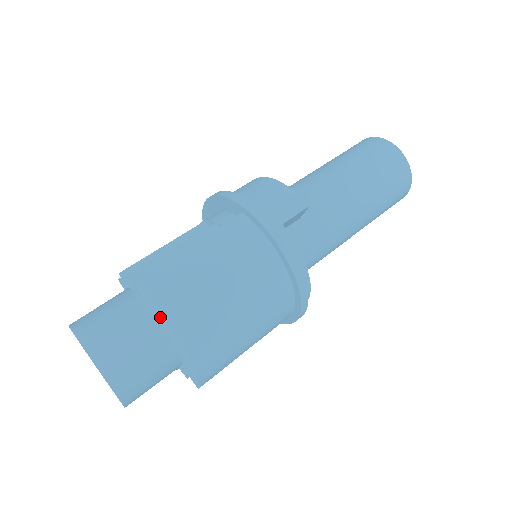
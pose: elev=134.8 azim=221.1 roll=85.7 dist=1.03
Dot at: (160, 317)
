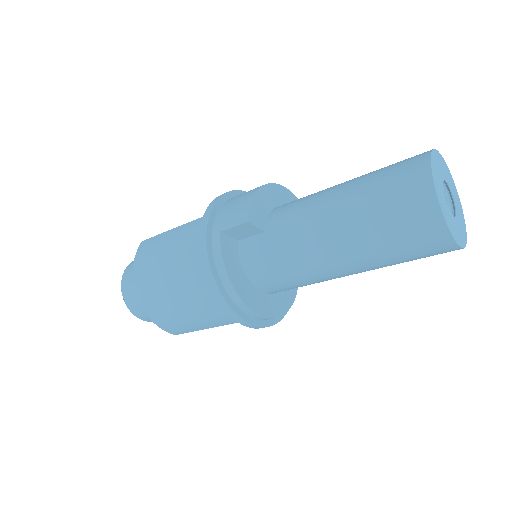
Dot at: occluded
